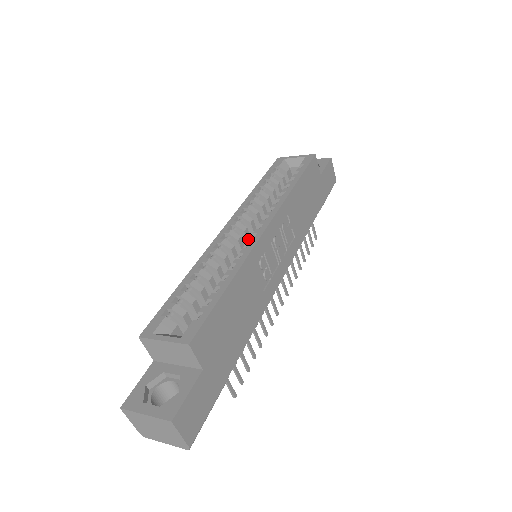
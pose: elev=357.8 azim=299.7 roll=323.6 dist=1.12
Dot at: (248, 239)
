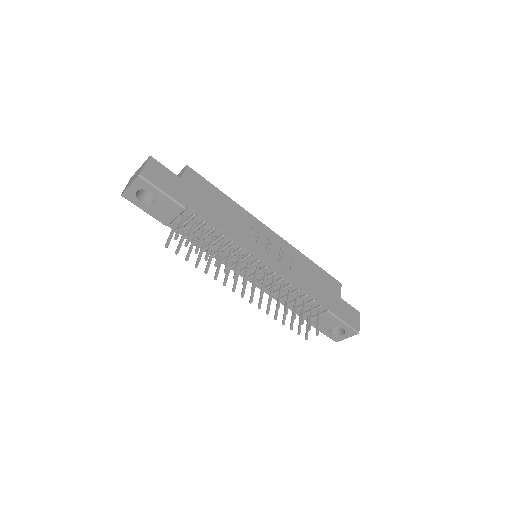
Dot at: occluded
